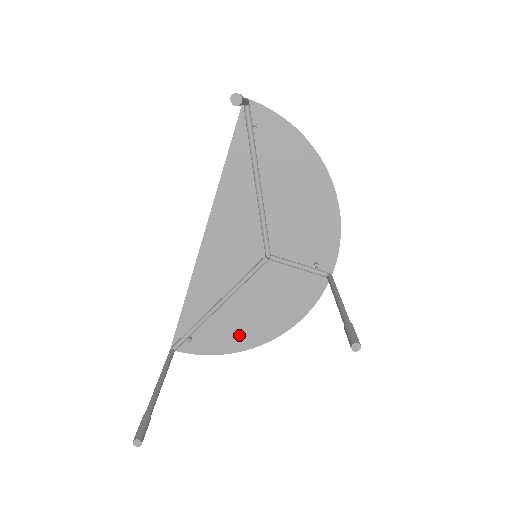
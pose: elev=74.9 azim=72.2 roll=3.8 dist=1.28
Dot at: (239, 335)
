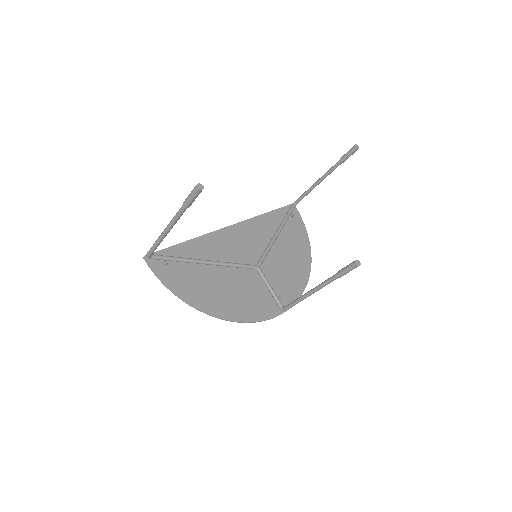
Dot at: (200, 293)
